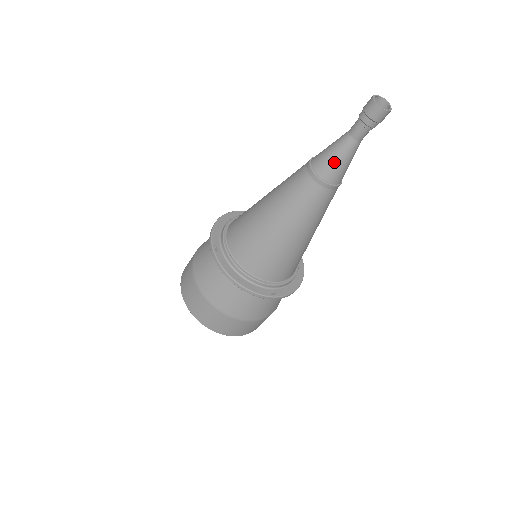
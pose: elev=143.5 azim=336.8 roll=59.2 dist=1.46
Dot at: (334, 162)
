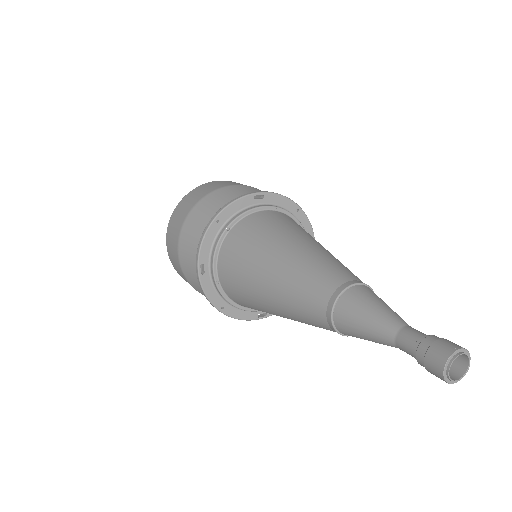
Dot at: (361, 337)
